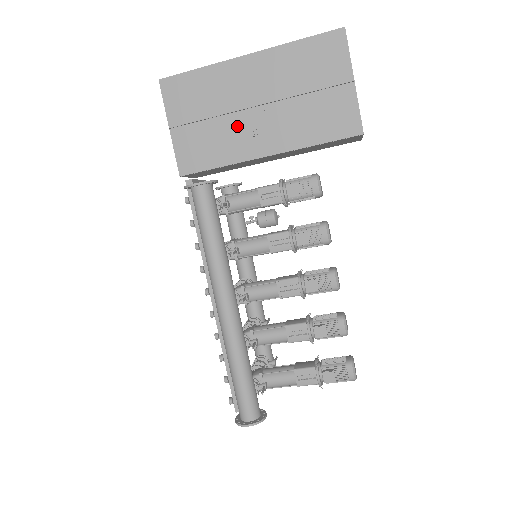
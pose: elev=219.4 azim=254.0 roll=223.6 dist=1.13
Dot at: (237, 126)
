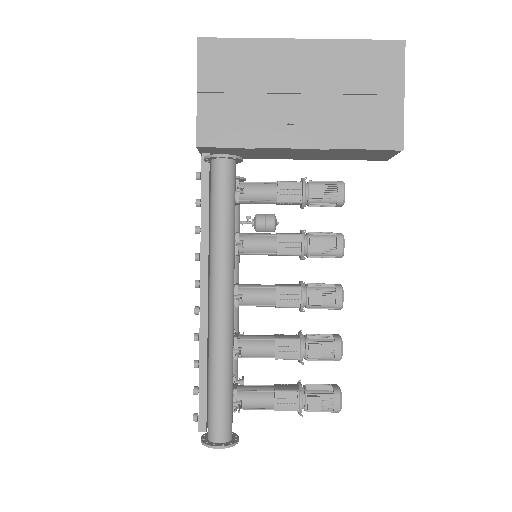
Dot at: (274, 109)
